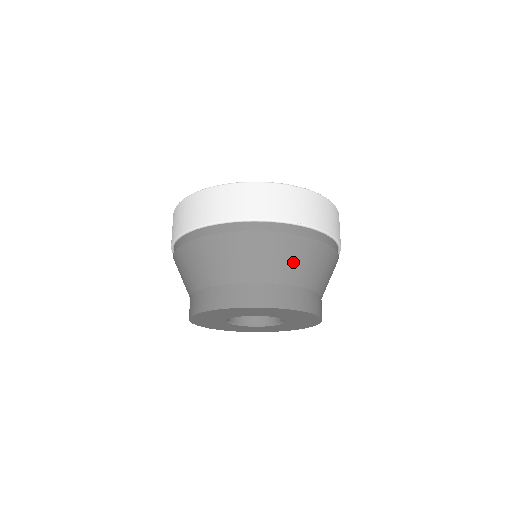
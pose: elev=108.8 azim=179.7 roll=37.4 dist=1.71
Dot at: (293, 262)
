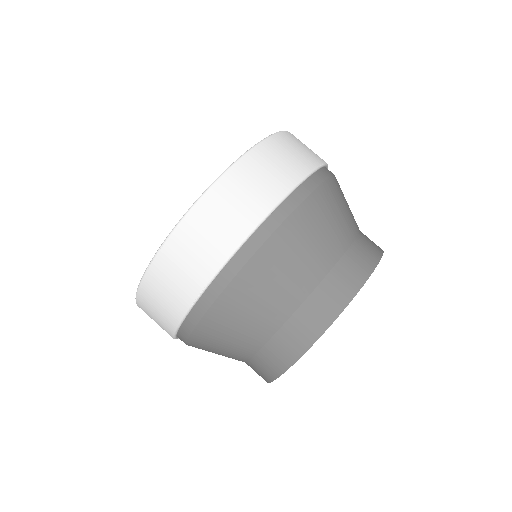
Dot at: (250, 317)
